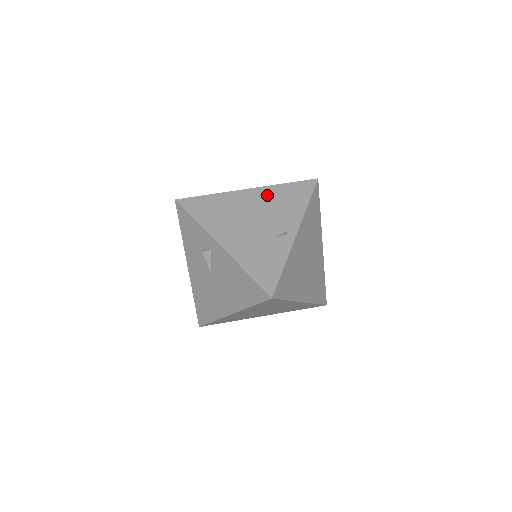
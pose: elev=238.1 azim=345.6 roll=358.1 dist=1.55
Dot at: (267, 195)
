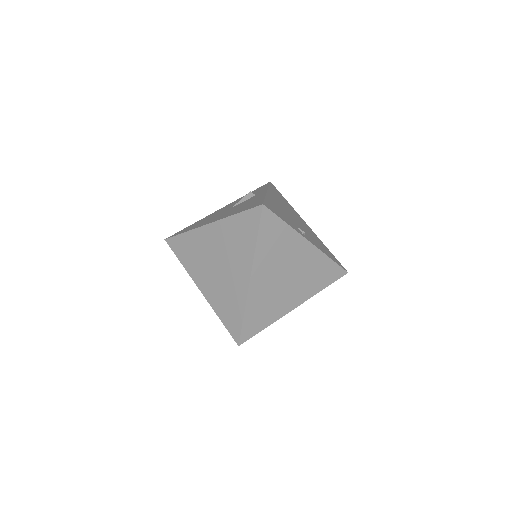
Dot at: (314, 234)
